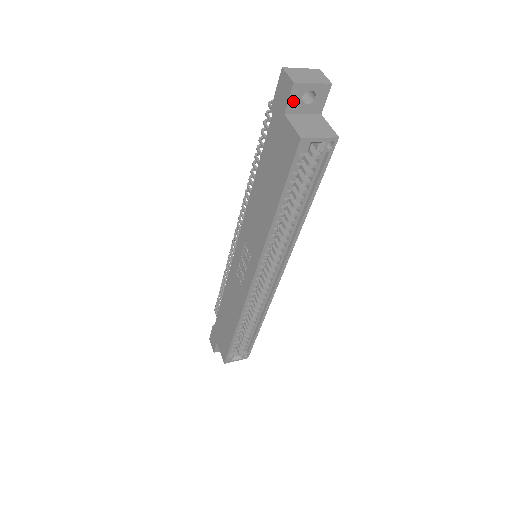
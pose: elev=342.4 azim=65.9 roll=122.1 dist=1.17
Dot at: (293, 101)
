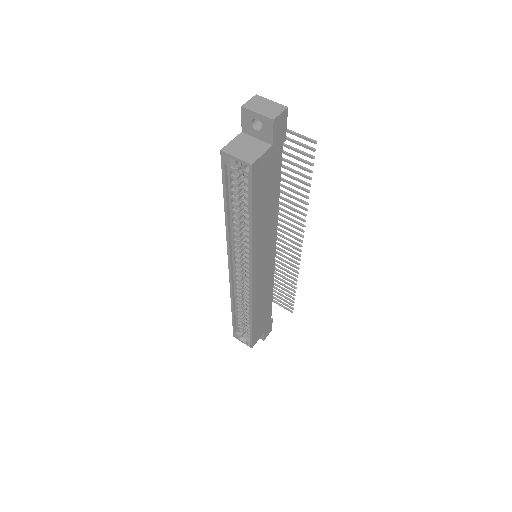
Dot at: (246, 123)
